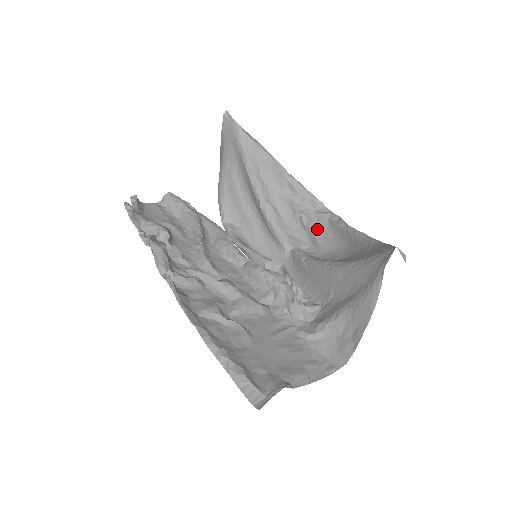
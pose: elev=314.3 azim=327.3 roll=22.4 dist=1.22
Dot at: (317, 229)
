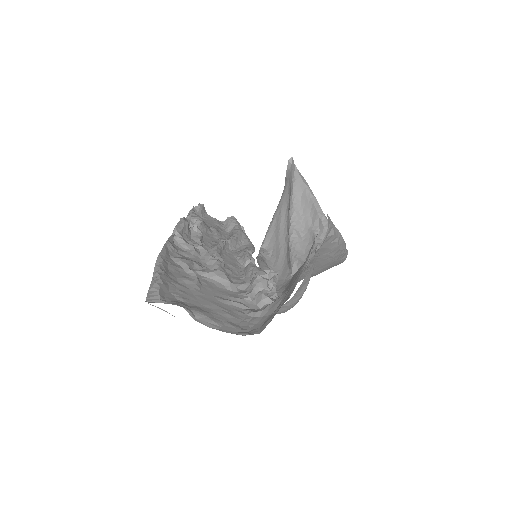
Dot at: occluded
